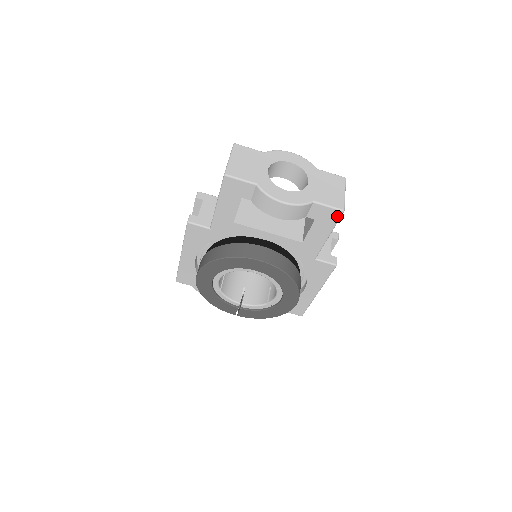
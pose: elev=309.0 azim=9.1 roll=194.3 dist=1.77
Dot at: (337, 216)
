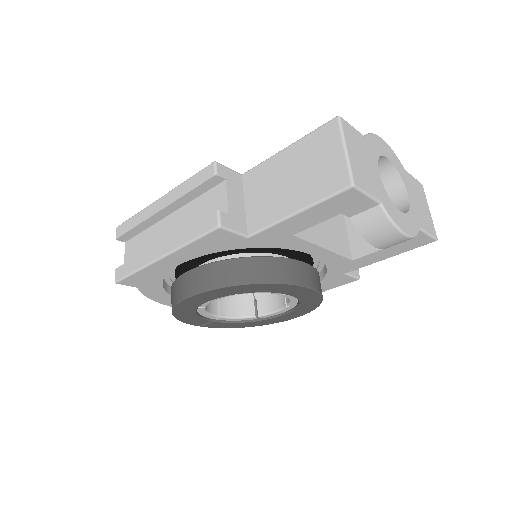
Dot at: (424, 243)
